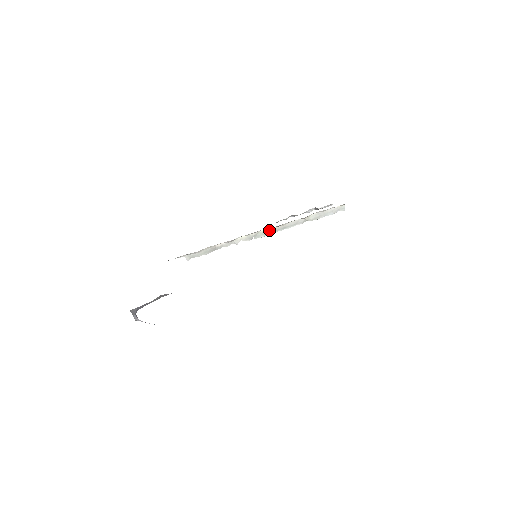
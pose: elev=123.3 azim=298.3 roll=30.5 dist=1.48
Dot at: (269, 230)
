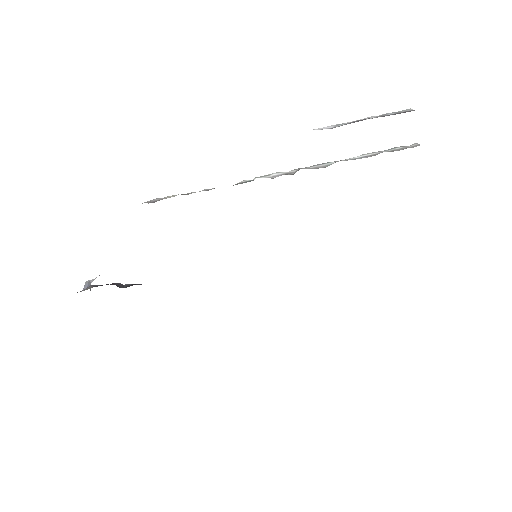
Dot at: occluded
